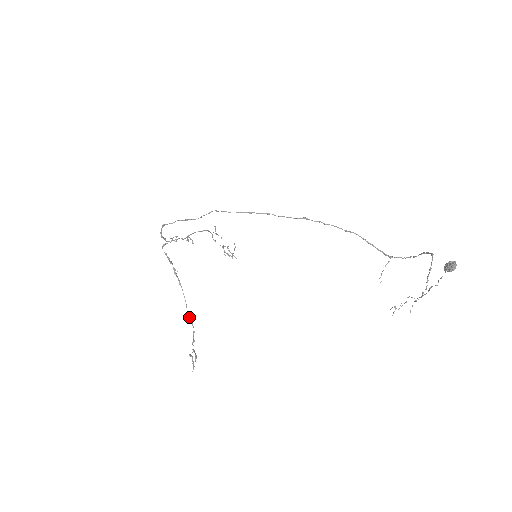
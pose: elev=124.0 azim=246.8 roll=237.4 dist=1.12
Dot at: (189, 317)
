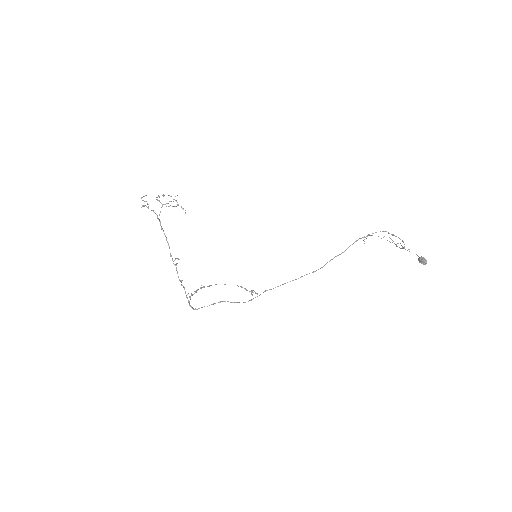
Dot at: occluded
